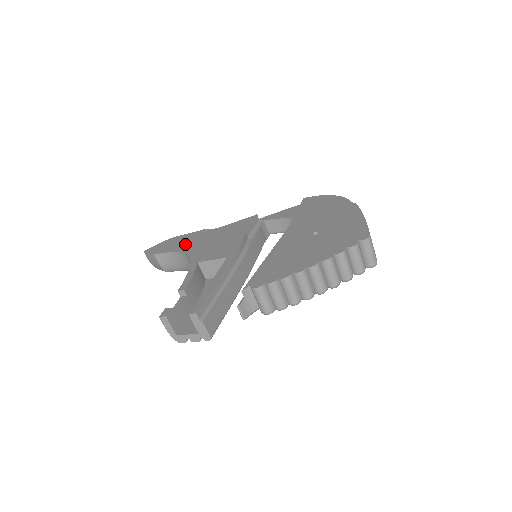
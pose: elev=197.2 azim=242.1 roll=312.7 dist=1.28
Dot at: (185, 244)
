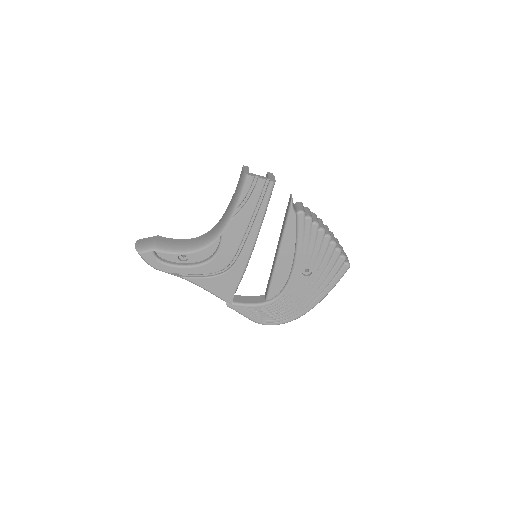
Dot at: occluded
